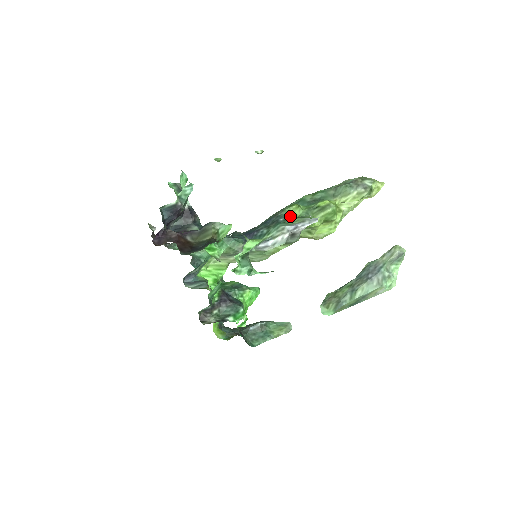
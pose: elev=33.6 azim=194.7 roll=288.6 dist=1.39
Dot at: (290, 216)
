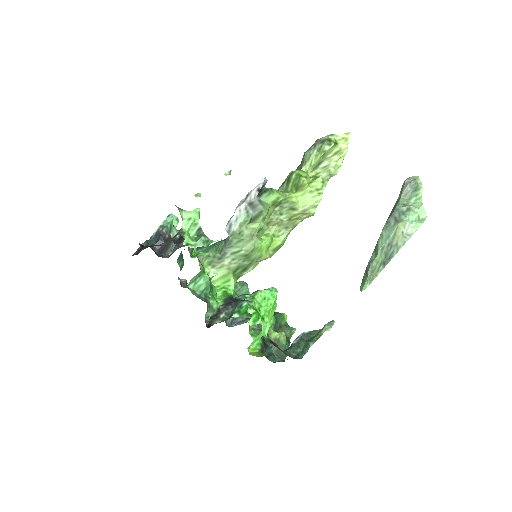
Dot at: occluded
